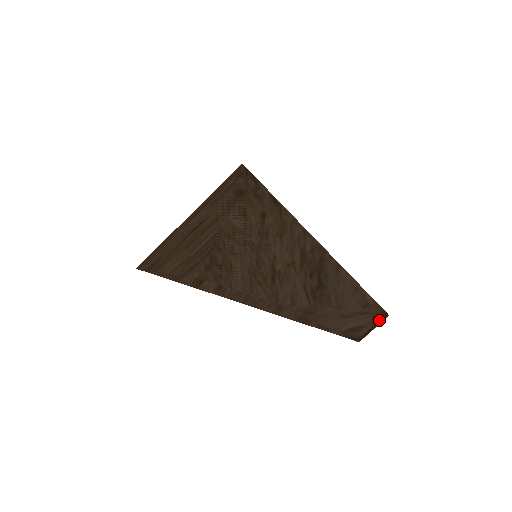
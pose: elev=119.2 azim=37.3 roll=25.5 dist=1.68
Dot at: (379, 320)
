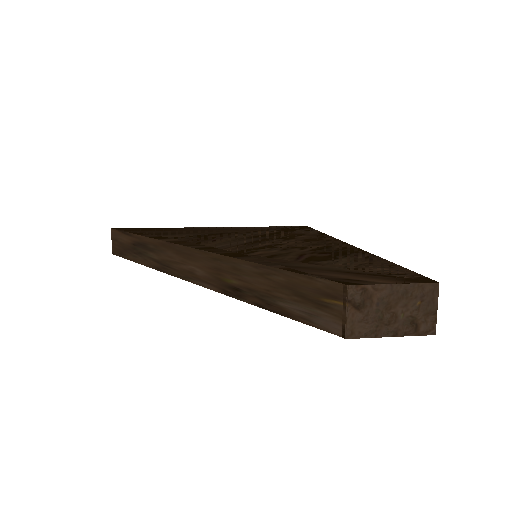
Dot at: (416, 283)
